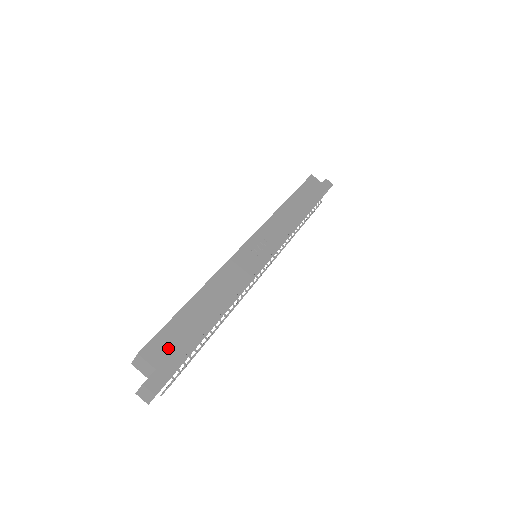
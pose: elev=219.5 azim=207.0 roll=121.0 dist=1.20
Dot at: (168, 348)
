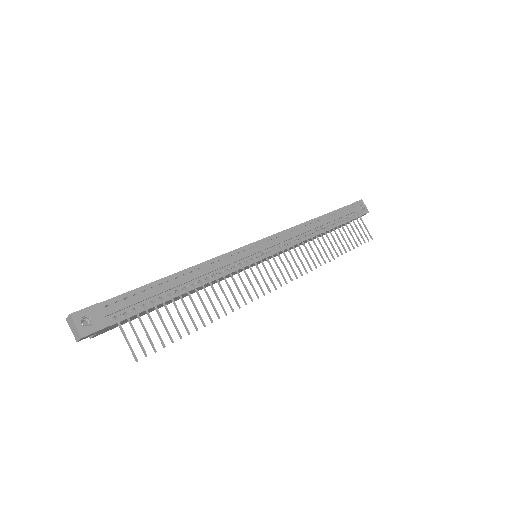
Dot at: occluded
